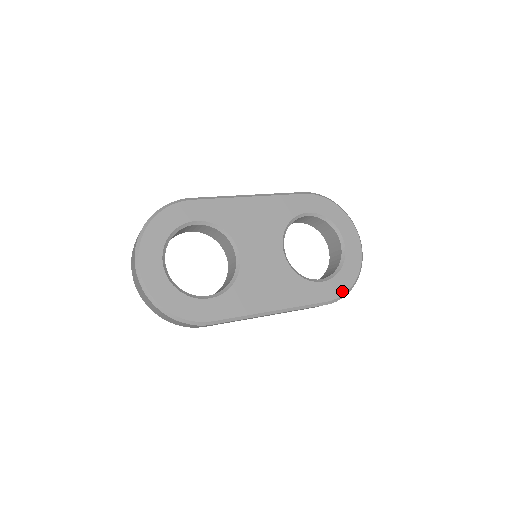
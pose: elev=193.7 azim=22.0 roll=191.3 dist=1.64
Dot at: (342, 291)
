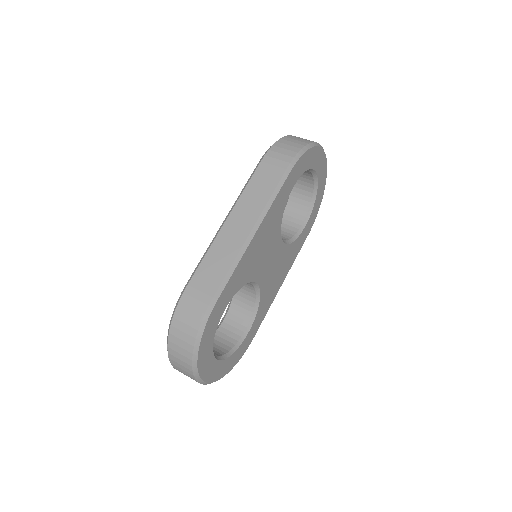
Dot at: (316, 215)
